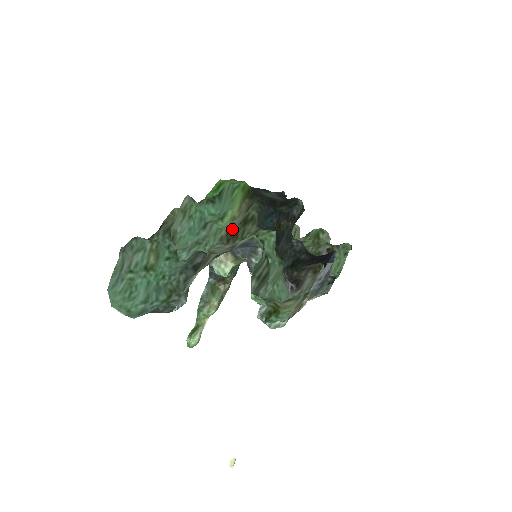
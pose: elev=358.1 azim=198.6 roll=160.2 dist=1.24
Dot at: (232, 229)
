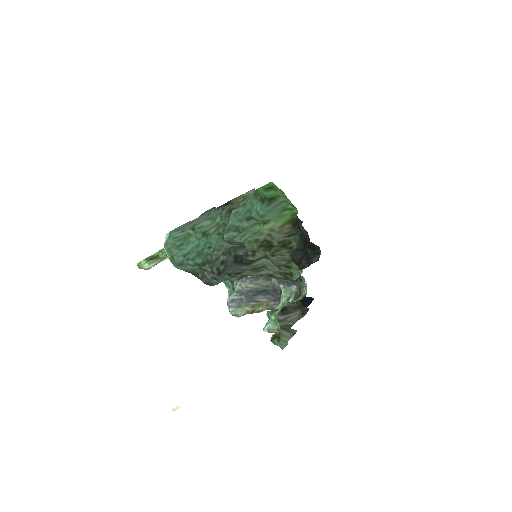
Dot at: (270, 241)
